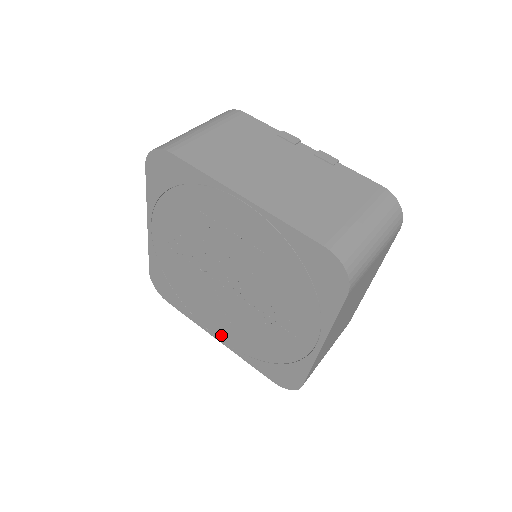
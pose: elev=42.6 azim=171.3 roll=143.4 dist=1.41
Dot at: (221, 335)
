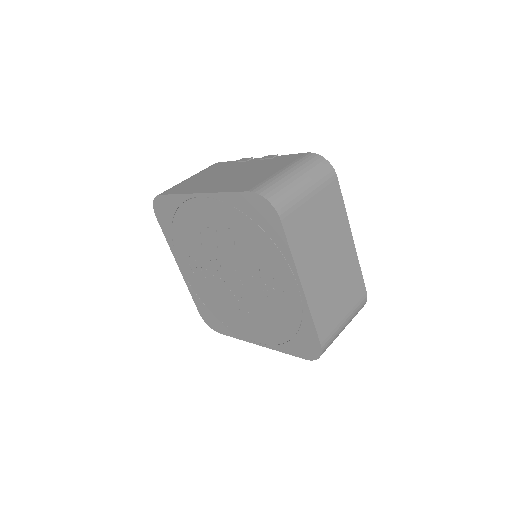
Dot at: (257, 337)
